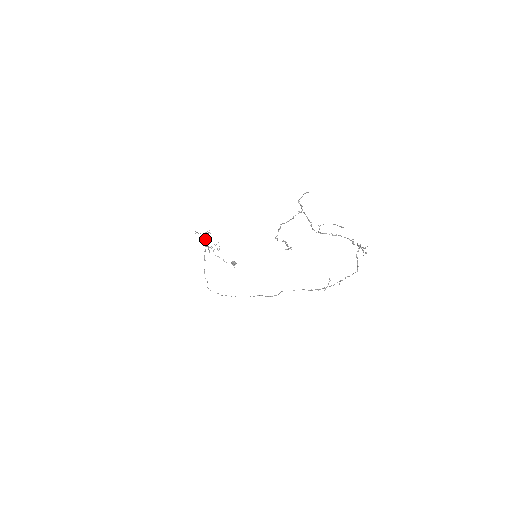
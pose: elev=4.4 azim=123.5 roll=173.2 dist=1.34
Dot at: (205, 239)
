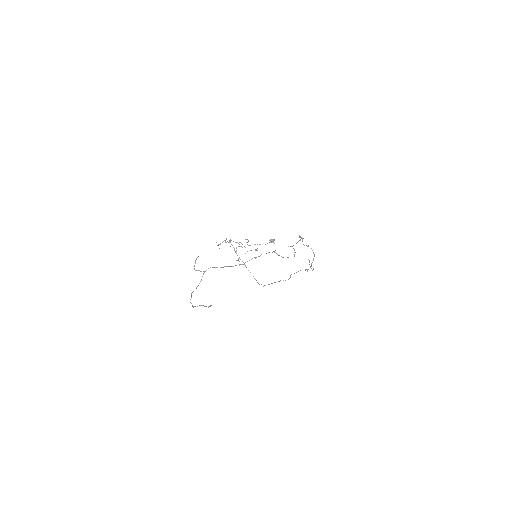
Dot at: occluded
